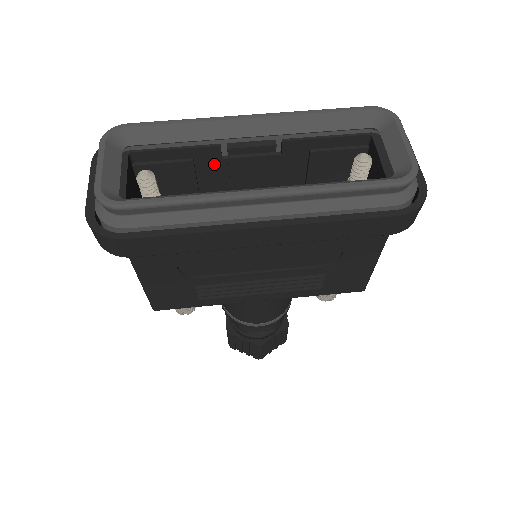
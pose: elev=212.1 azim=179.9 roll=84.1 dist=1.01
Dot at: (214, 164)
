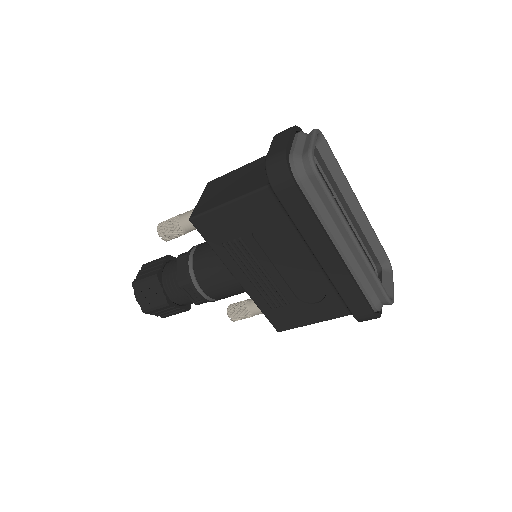
Dot at: occluded
